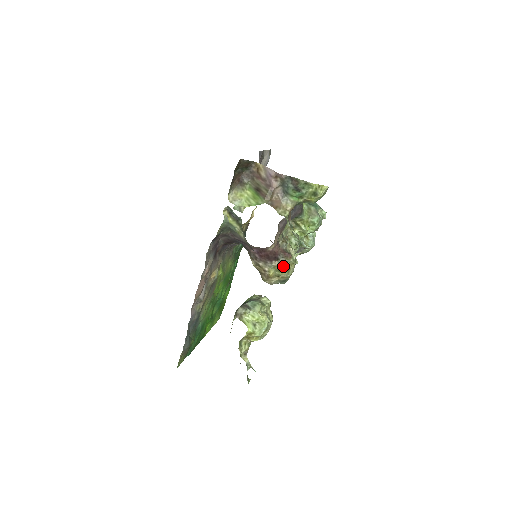
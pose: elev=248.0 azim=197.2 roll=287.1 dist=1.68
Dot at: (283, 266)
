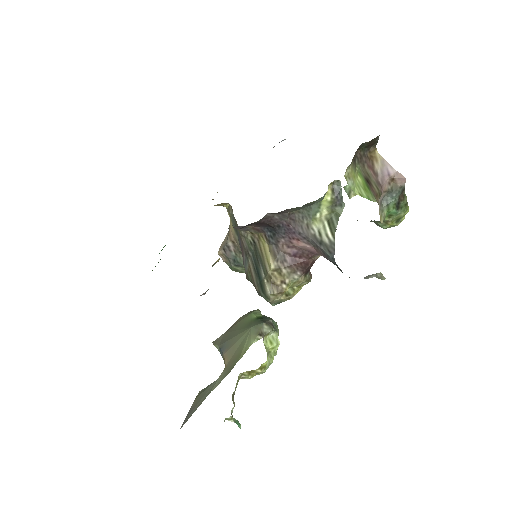
Dot at: (301, 284)
